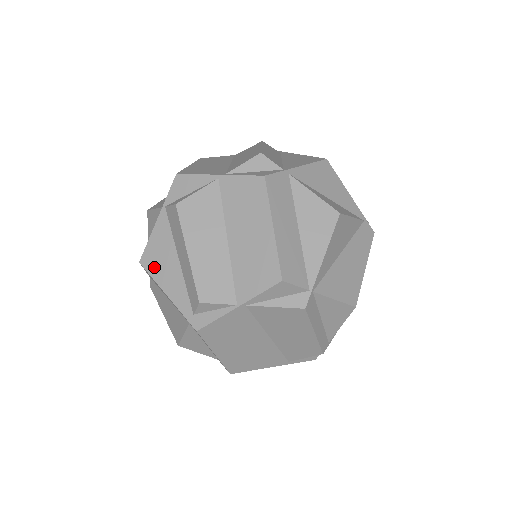
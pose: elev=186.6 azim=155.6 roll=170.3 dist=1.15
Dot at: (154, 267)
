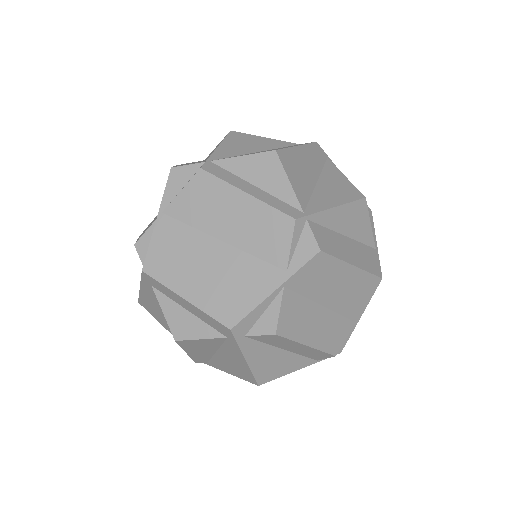
Dot at: occluded
